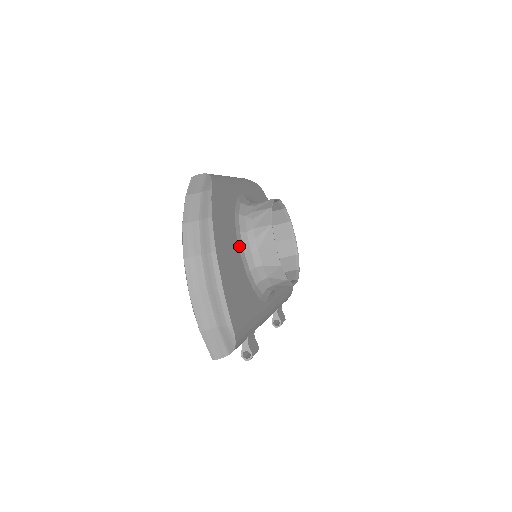
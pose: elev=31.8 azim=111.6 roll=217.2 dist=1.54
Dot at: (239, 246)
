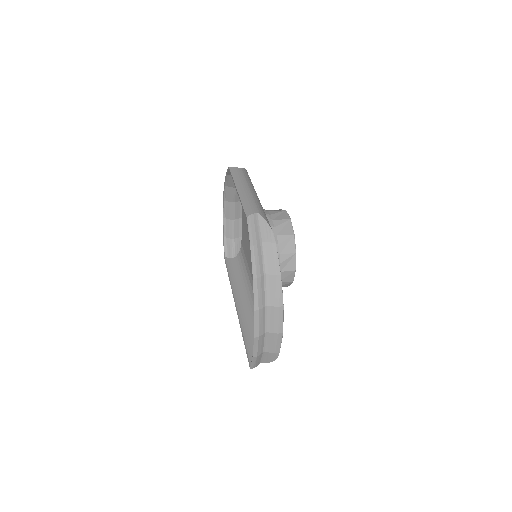
Dot at: occluded
